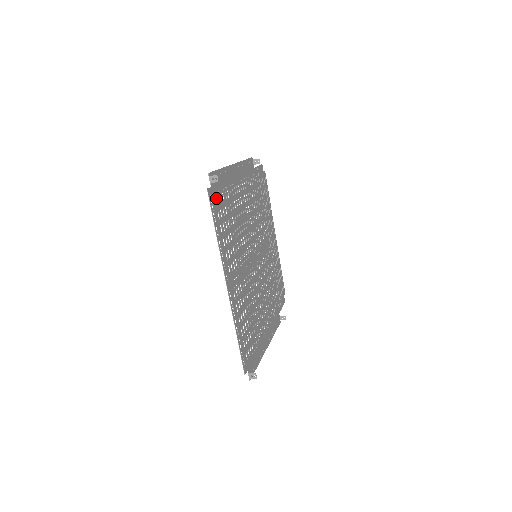
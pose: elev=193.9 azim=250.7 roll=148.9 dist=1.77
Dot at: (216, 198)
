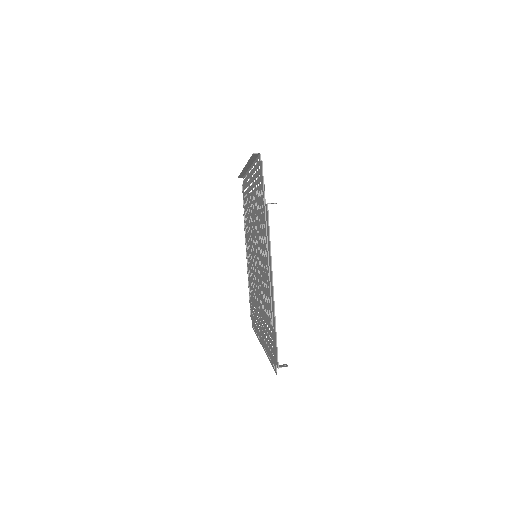
Dot at: (273, 353)
